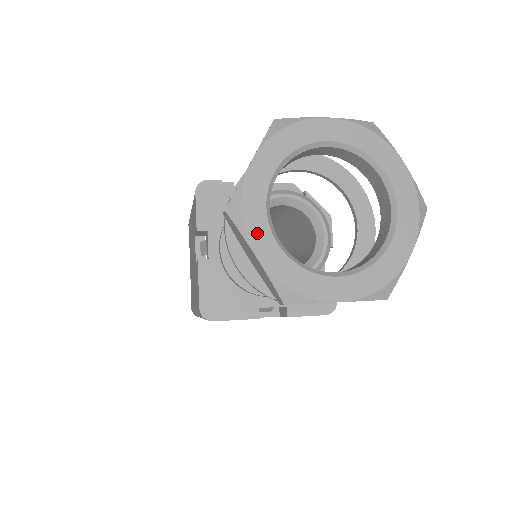
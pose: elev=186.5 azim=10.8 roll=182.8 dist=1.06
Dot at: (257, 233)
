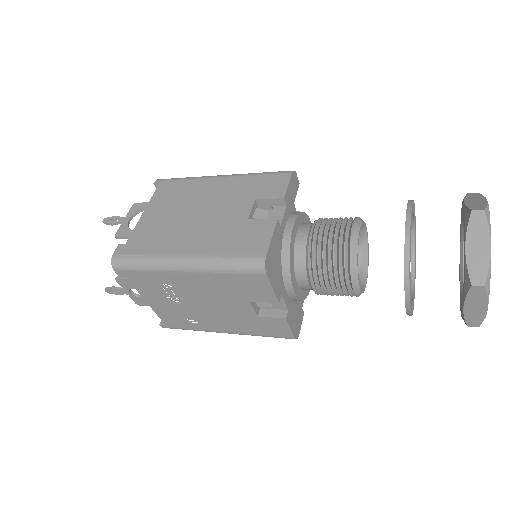
Dot at: (490, 236)
